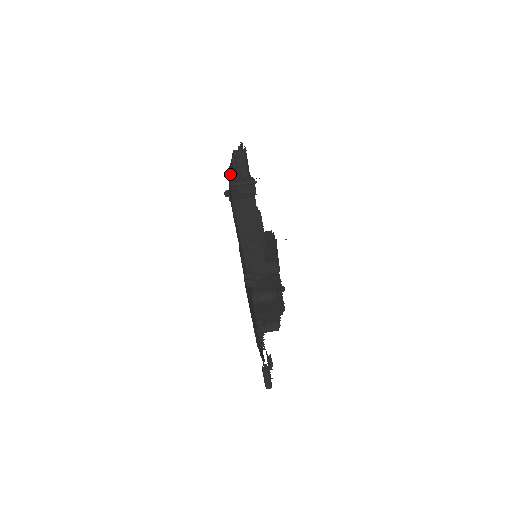
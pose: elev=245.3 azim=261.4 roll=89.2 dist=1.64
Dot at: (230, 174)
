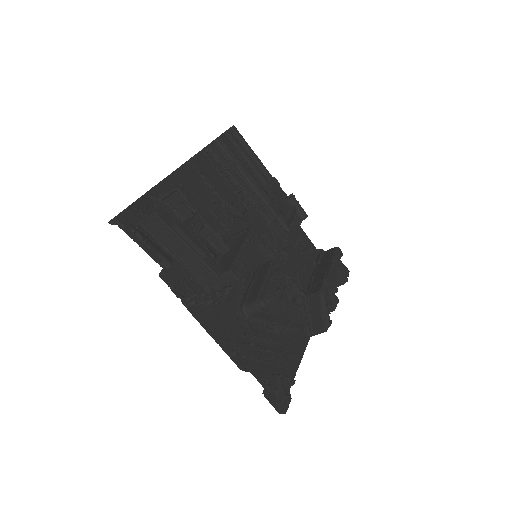
Dot at: (170, 184)
